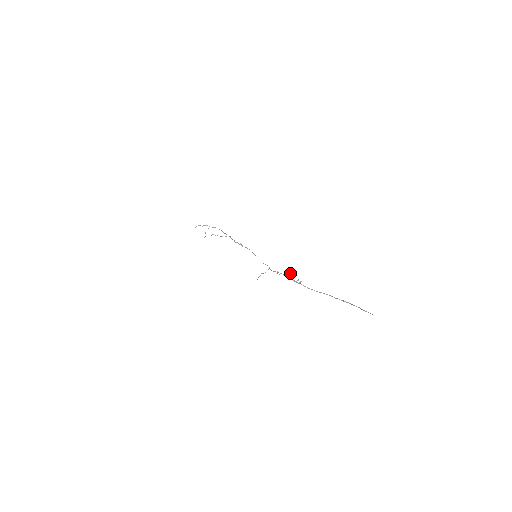
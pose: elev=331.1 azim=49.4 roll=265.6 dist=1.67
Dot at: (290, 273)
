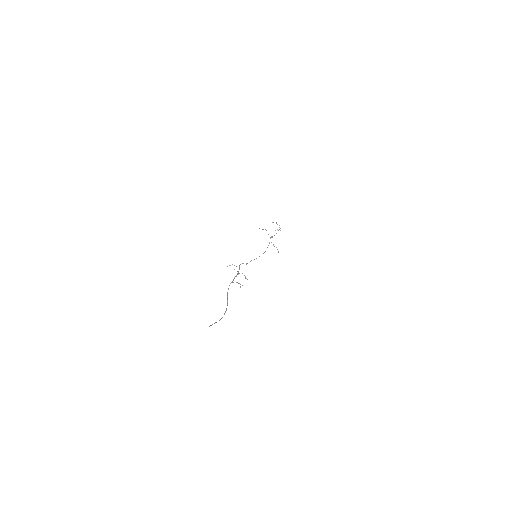
Dot at: occluded
